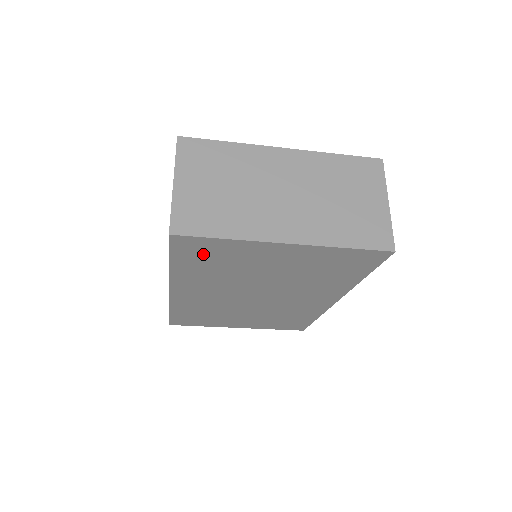
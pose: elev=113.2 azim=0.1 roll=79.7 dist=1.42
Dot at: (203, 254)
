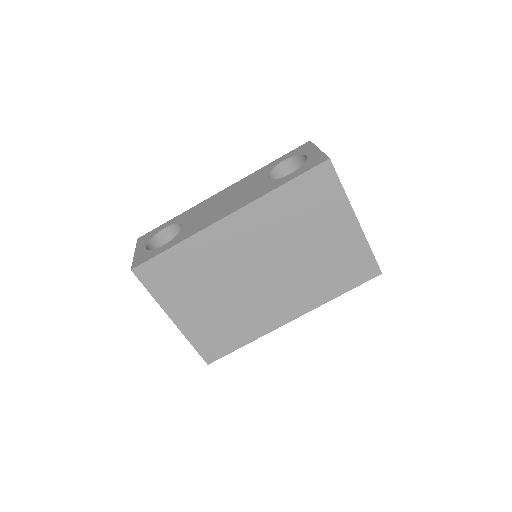
Dot at: (314, 192)
